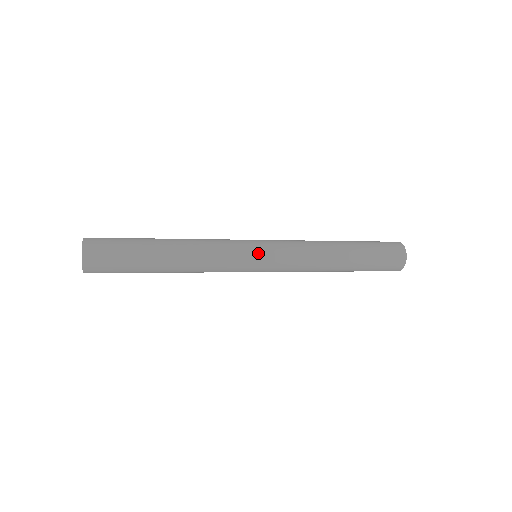
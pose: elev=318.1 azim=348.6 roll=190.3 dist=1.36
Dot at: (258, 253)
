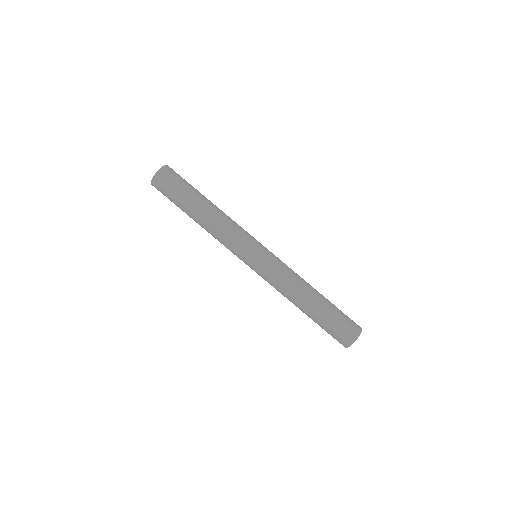
Dot at: (262, 246)
